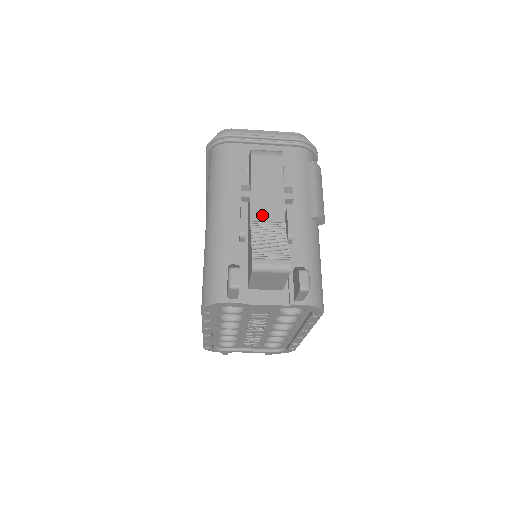
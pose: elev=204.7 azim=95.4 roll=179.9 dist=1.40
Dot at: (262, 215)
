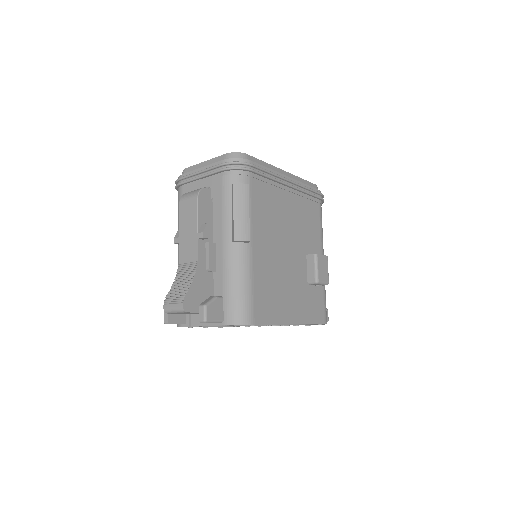
Dot at: (185, 257)
